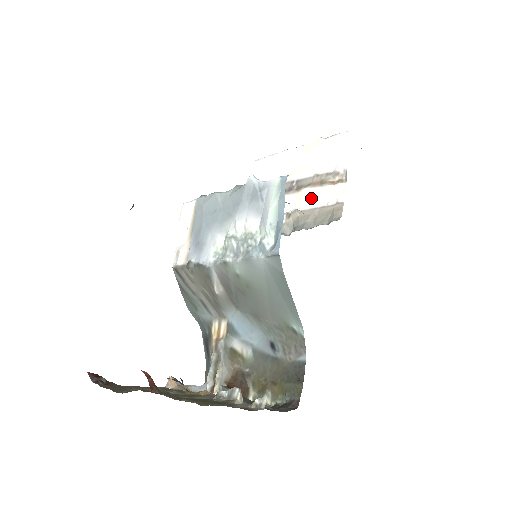
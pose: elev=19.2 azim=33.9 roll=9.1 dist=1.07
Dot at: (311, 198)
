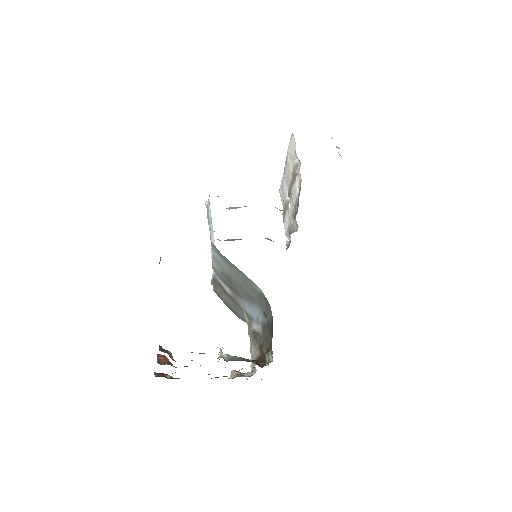
Dot at: (294, 194)
